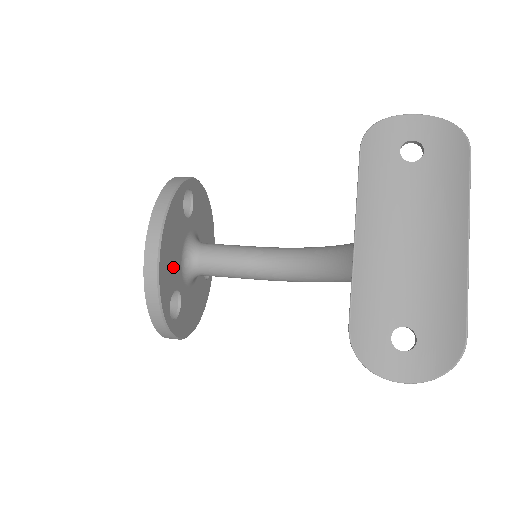
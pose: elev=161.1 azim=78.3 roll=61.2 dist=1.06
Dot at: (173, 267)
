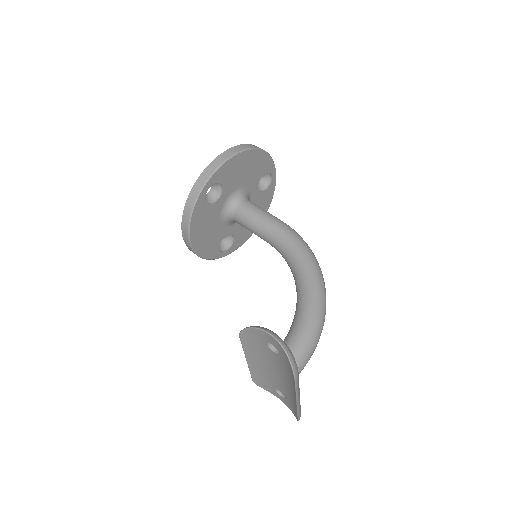
Dot at: (213, 236)
